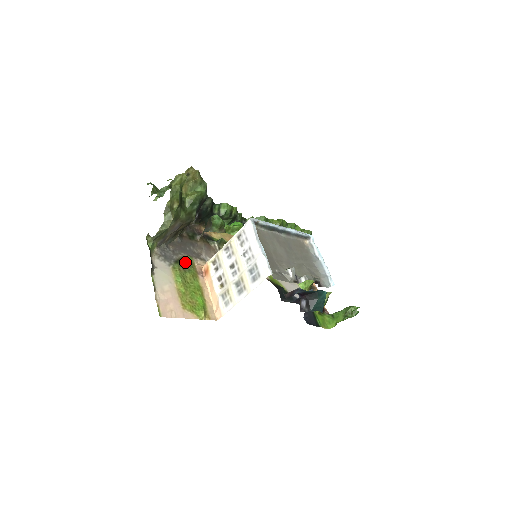
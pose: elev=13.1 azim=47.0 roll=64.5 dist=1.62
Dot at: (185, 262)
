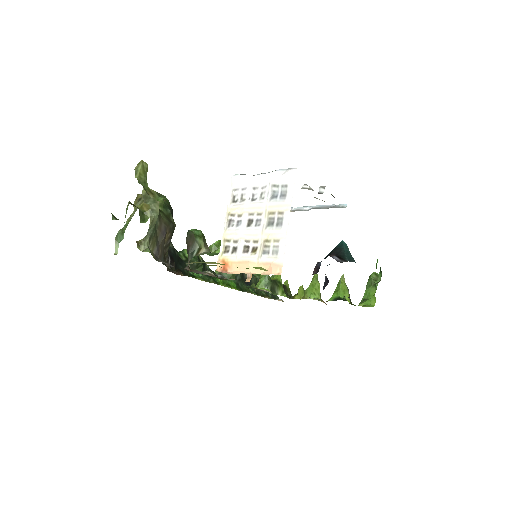
Dot at: occluded
